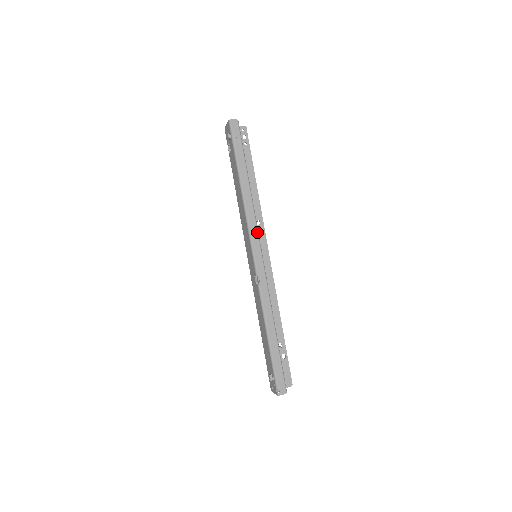
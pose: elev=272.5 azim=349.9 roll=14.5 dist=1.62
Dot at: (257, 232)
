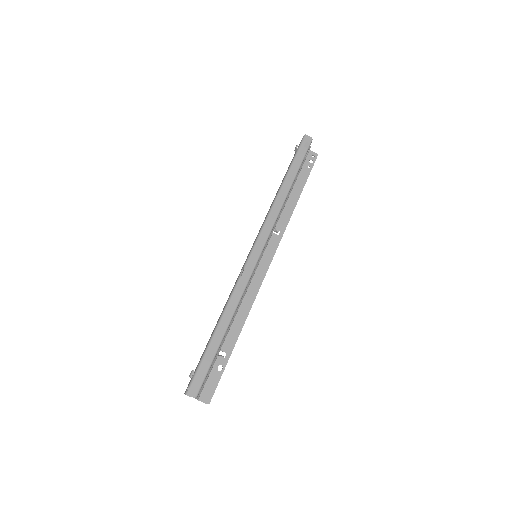
Dot at: (270, 231)
